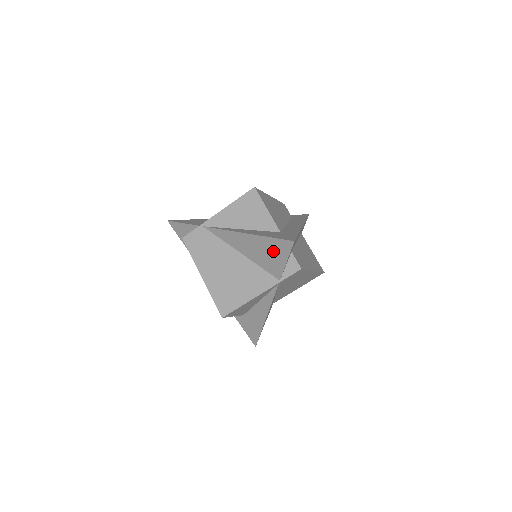
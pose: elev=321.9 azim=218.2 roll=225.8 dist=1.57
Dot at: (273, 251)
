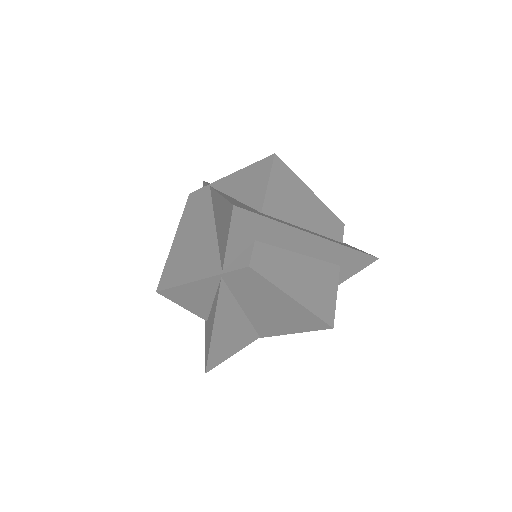
Dot at: (225, 222)
